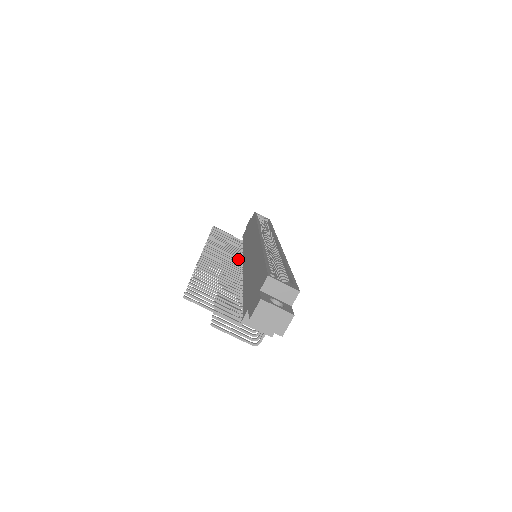
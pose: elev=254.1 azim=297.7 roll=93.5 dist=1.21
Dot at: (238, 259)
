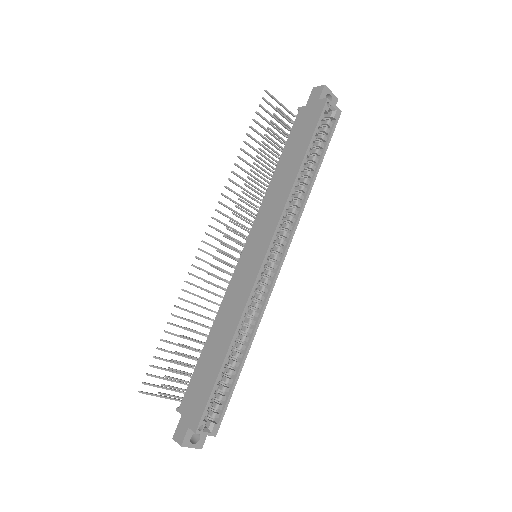
Dot at: (248, 220)
